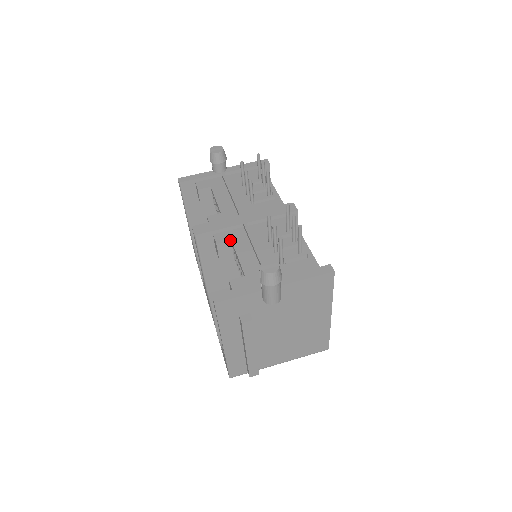
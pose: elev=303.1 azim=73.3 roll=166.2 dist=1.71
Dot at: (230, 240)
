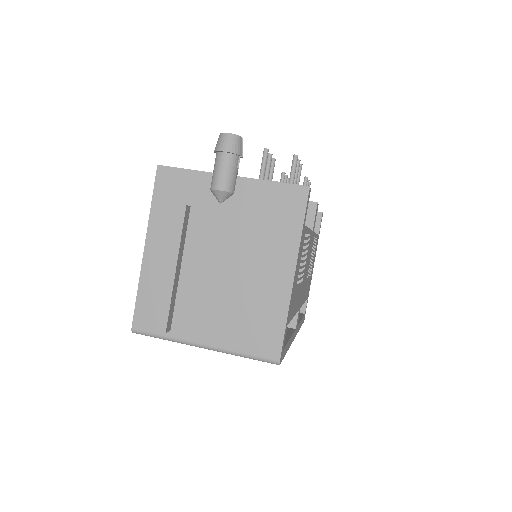
Dot at: occluded
